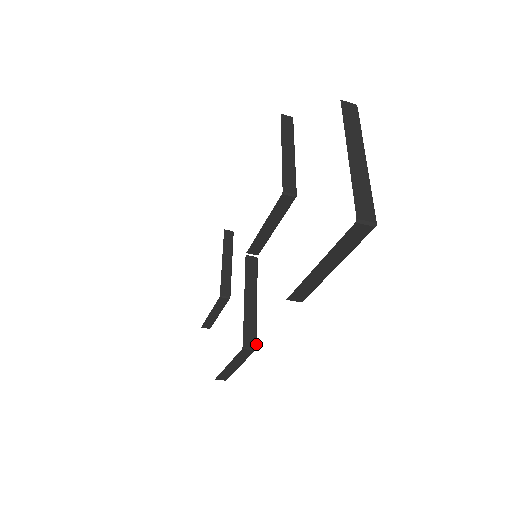
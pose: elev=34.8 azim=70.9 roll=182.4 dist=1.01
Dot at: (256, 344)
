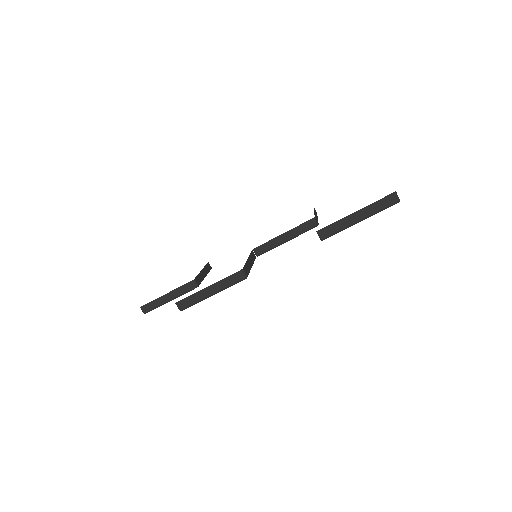
Dot at: occluded
